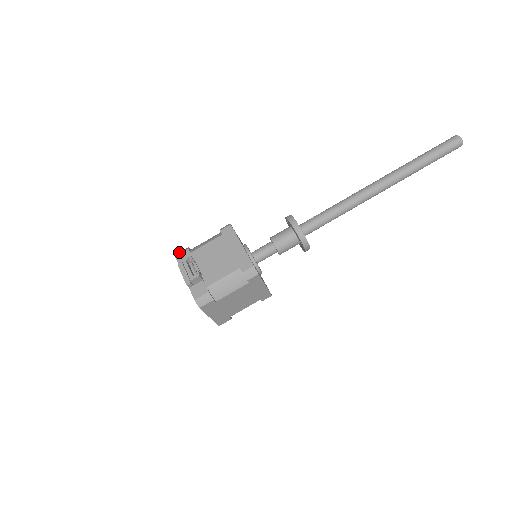
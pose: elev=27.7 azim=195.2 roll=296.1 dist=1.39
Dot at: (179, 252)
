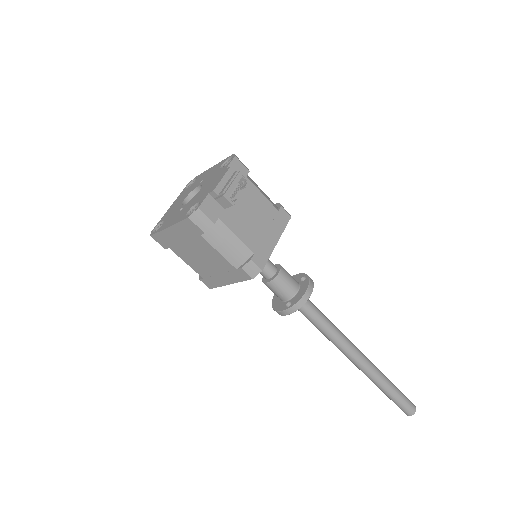
Dot at: occluded
